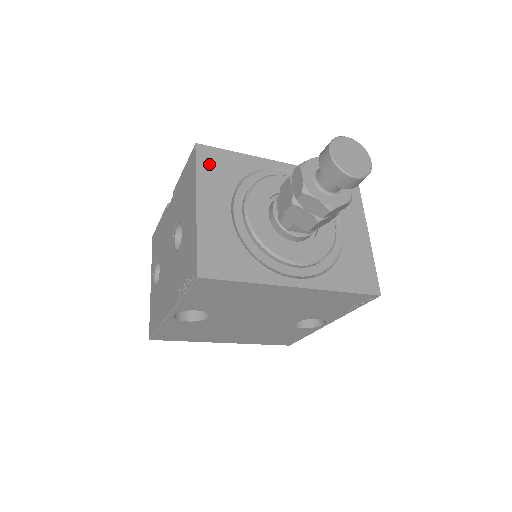
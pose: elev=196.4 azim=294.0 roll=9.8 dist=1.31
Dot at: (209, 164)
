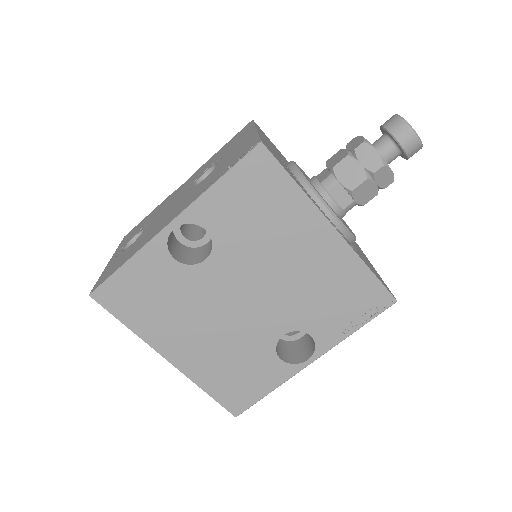
Dot at: (262, 132)
